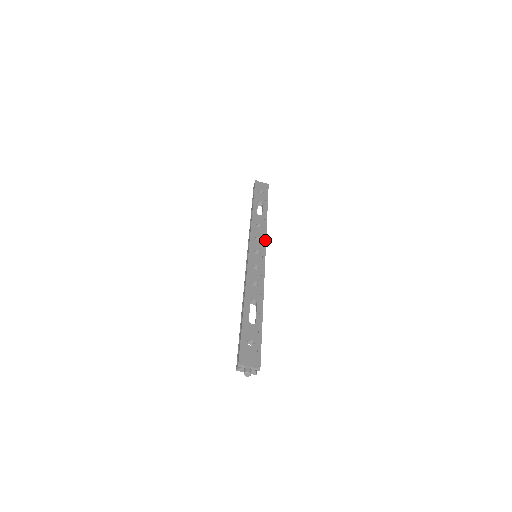
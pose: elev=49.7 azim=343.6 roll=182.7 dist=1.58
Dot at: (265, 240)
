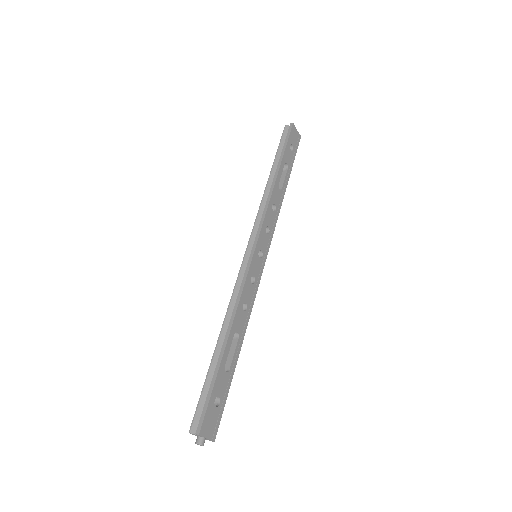
Dot at: (272, 236)
